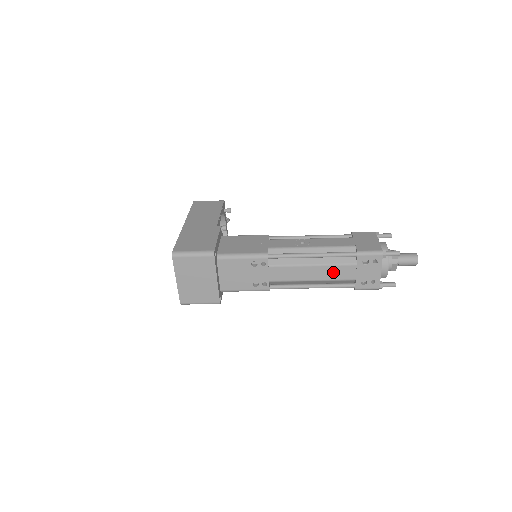
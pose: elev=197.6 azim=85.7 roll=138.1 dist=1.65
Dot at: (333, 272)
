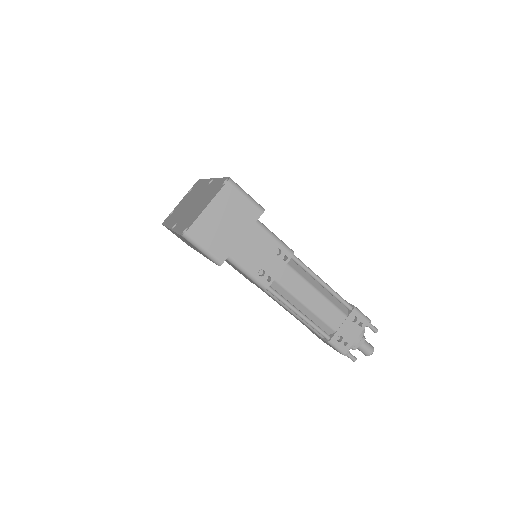
Dot at: (327, 310)
